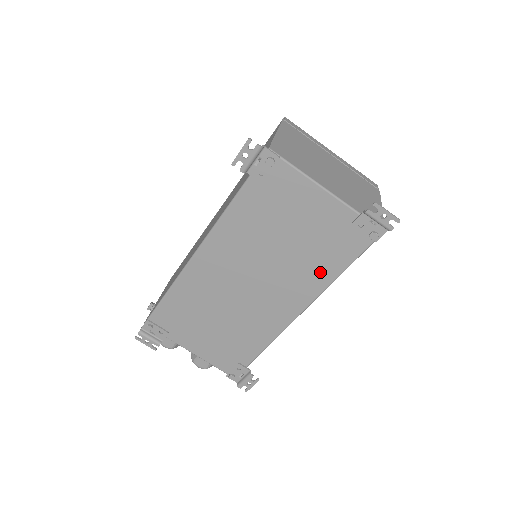
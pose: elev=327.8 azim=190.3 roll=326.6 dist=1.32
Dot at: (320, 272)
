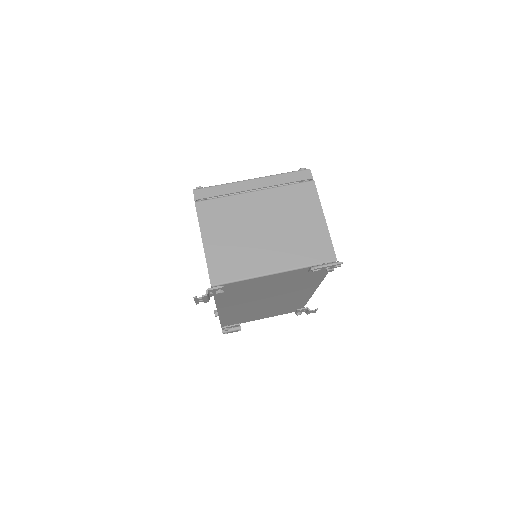
Dot at: (309, 283)
